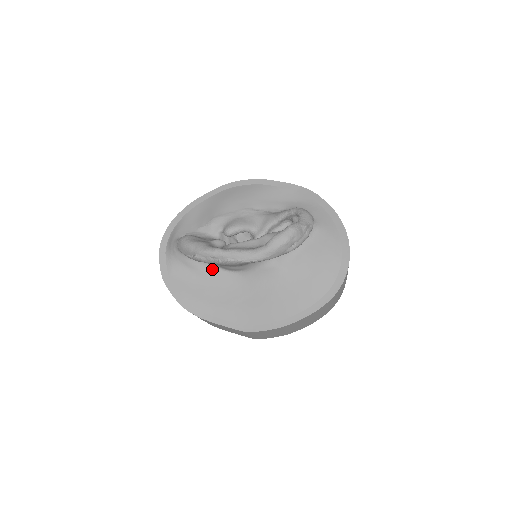
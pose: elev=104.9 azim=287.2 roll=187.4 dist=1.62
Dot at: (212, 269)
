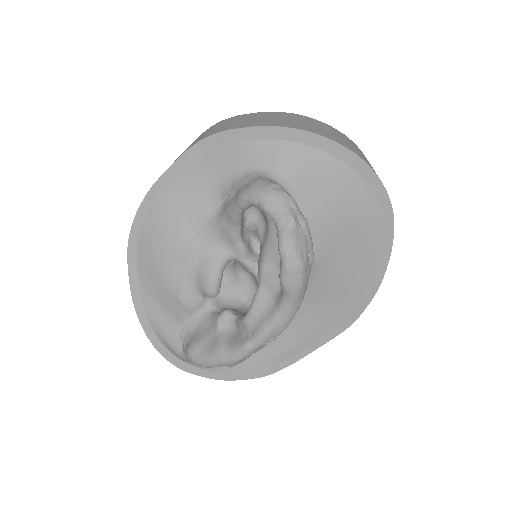
Dot at: occluded
